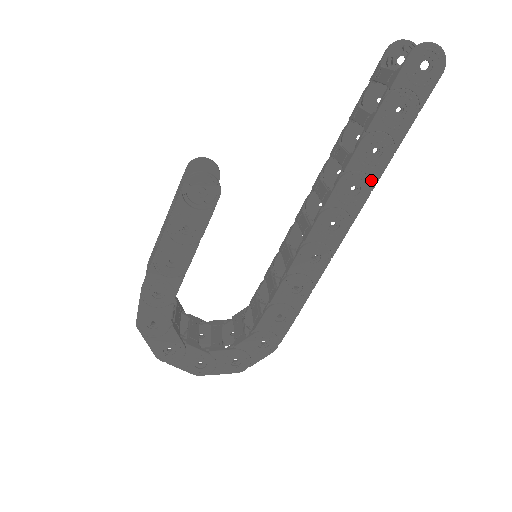
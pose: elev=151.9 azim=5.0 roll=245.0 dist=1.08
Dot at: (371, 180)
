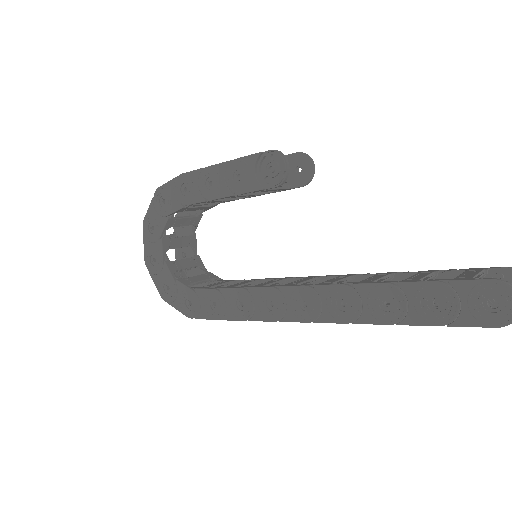
Dot at: (360, 316)
